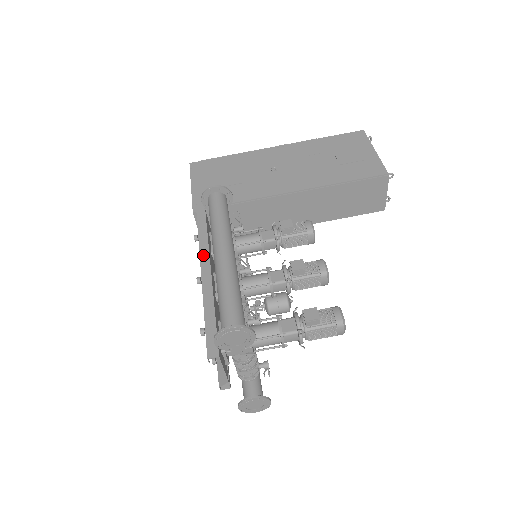
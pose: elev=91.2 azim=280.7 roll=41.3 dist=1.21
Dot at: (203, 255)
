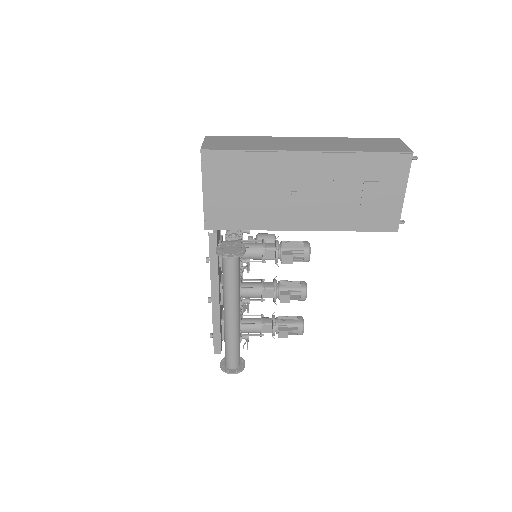
Dot at: (213, 283)
